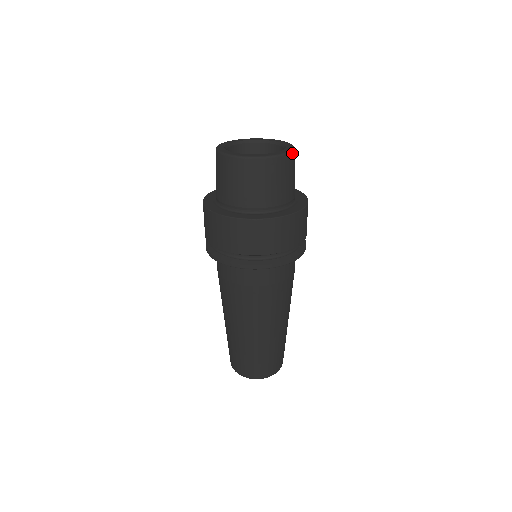
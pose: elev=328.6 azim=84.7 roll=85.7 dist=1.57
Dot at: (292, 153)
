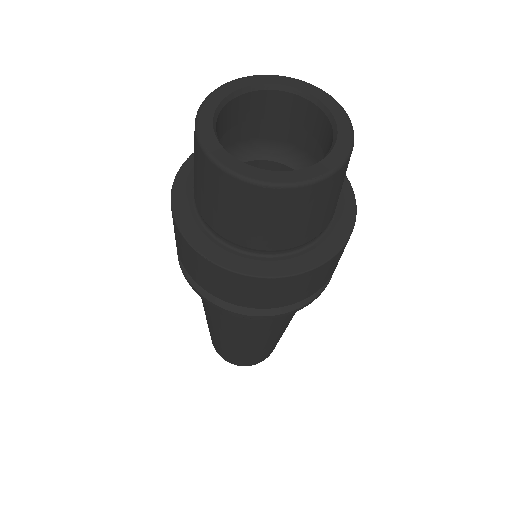
Dot at: (352, 149)
